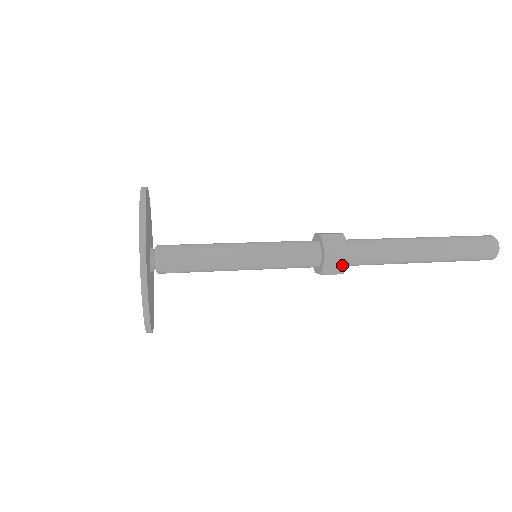
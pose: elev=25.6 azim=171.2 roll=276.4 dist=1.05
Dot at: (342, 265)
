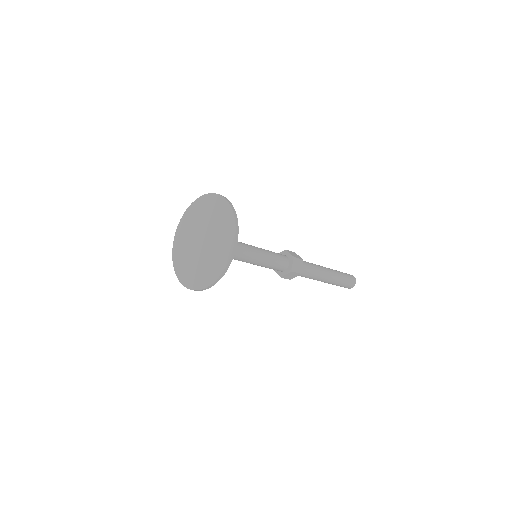
Dot at: (294, 276)
